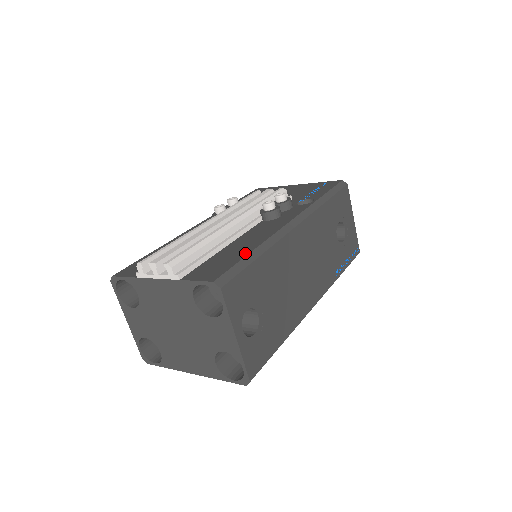
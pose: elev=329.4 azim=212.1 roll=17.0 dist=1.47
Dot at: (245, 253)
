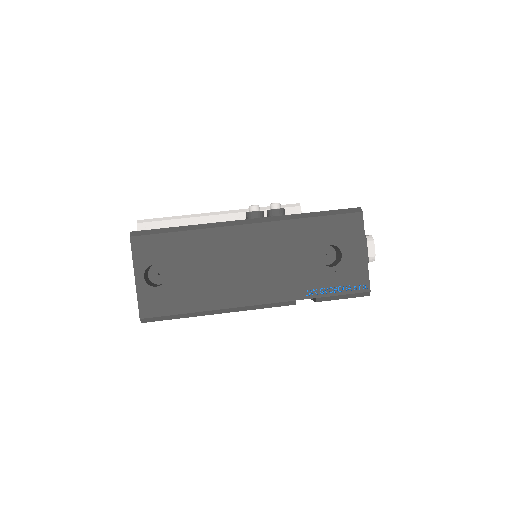
Dot at: occluded
